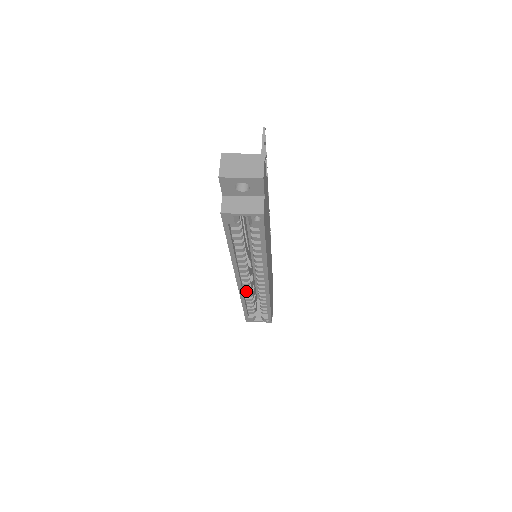
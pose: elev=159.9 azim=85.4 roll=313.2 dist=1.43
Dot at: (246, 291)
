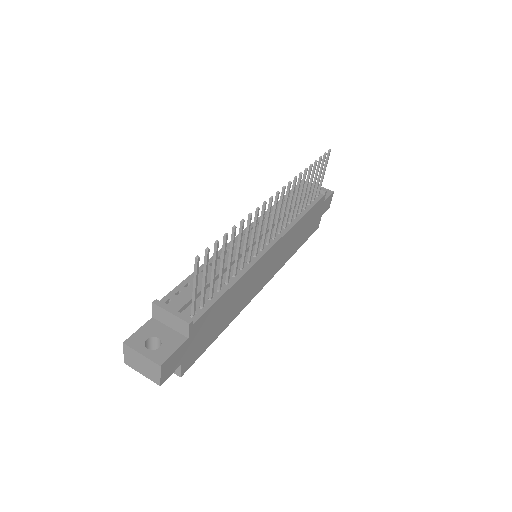
Dot at: occluded
